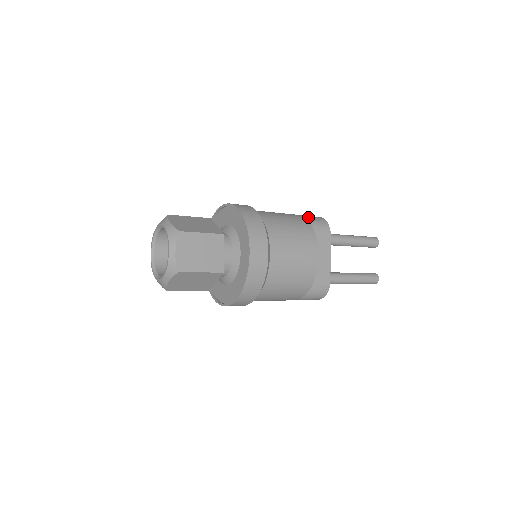
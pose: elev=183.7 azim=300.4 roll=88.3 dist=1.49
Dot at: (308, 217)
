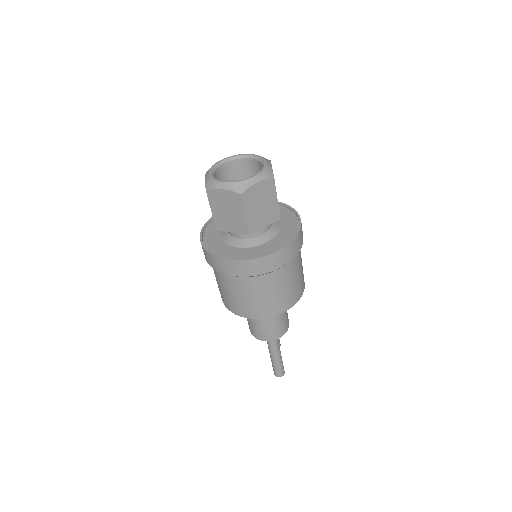
Dot at: occluded
